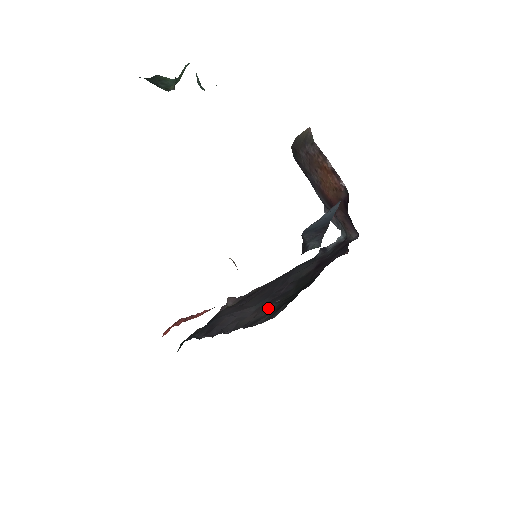
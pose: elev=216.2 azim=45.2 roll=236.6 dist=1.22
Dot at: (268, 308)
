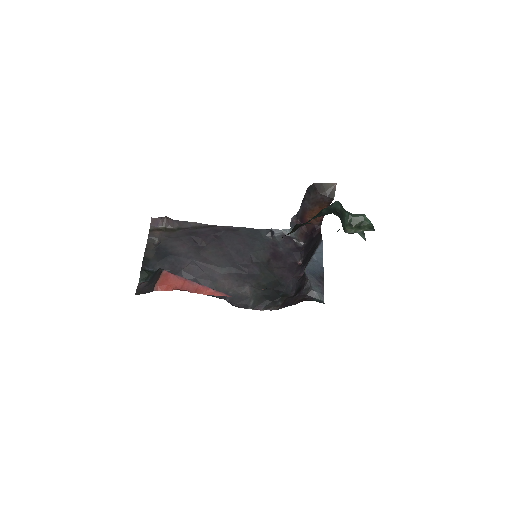
Dot at: (244, 287)
